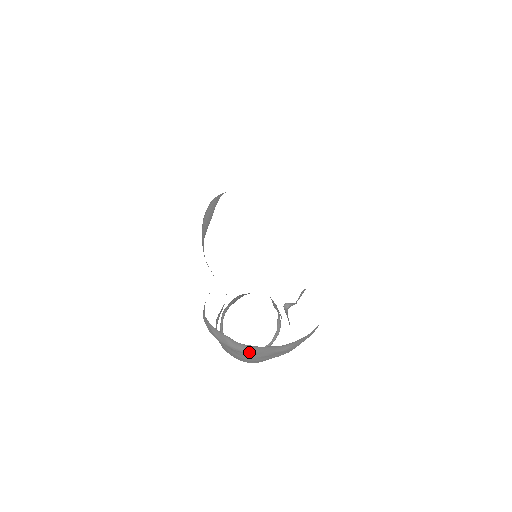
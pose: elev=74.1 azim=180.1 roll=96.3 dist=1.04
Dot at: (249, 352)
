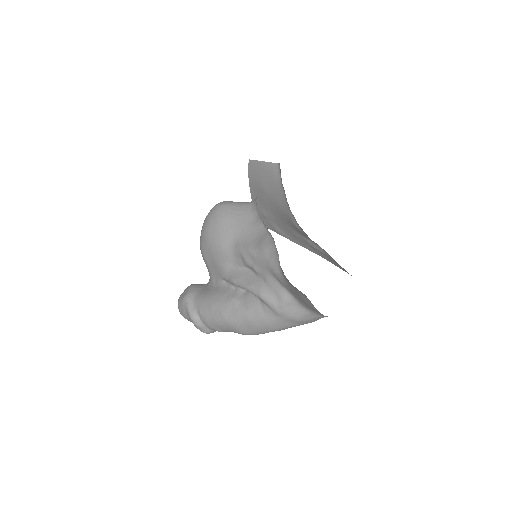
Dot at: (302, 321)
